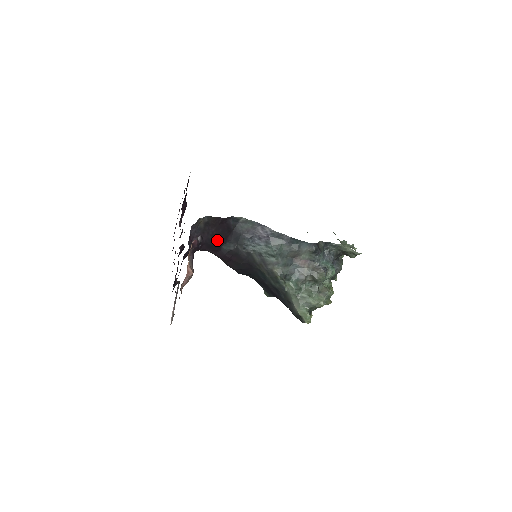
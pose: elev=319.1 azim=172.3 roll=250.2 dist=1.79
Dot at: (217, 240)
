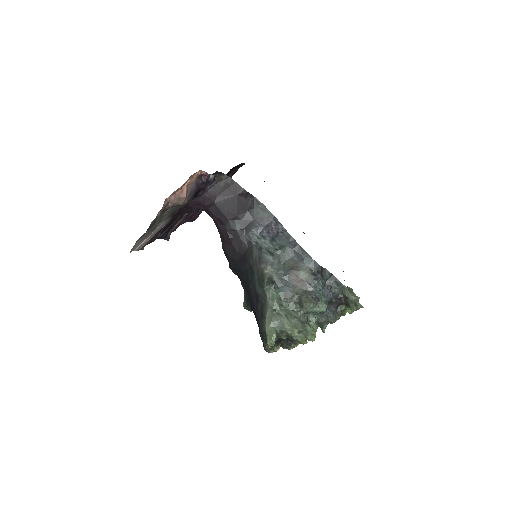
Dot at: (228, 210)
